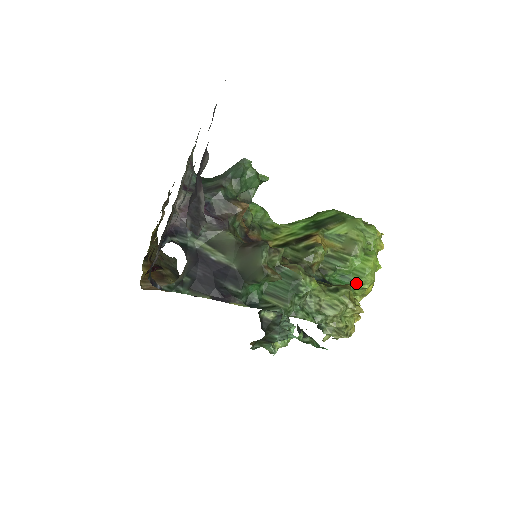
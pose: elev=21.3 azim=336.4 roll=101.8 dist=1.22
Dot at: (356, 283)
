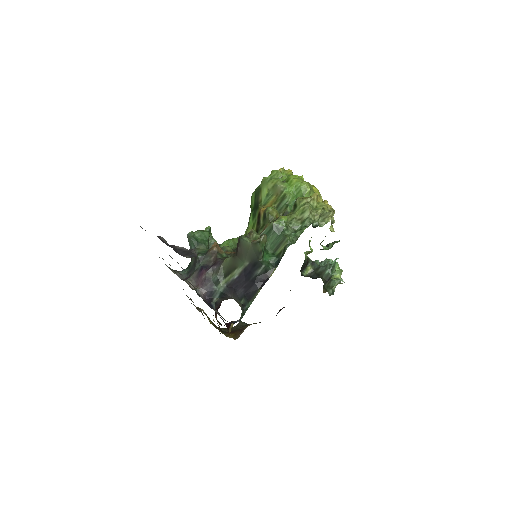
Dot at: (303, 195)
